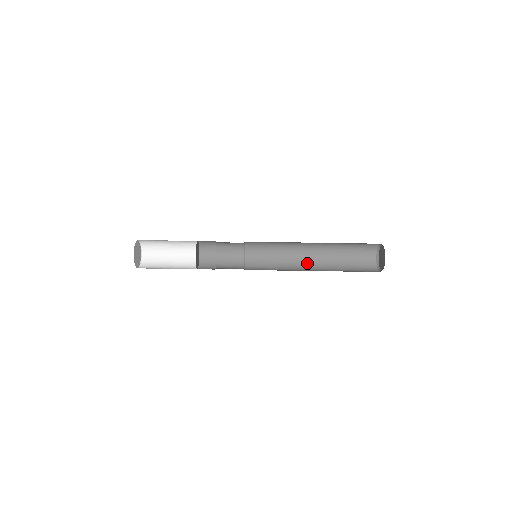
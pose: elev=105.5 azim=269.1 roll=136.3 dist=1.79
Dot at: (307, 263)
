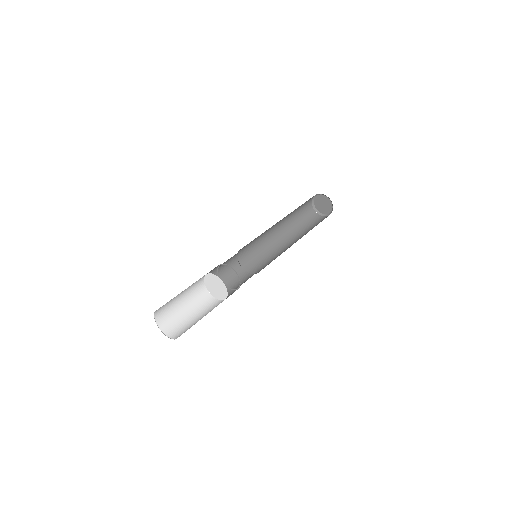
Dot at: occluded
